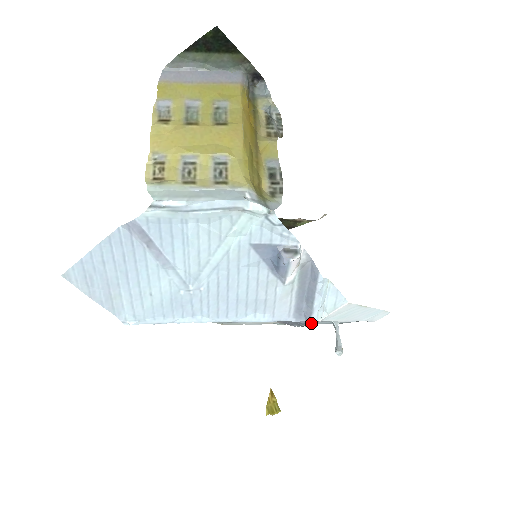
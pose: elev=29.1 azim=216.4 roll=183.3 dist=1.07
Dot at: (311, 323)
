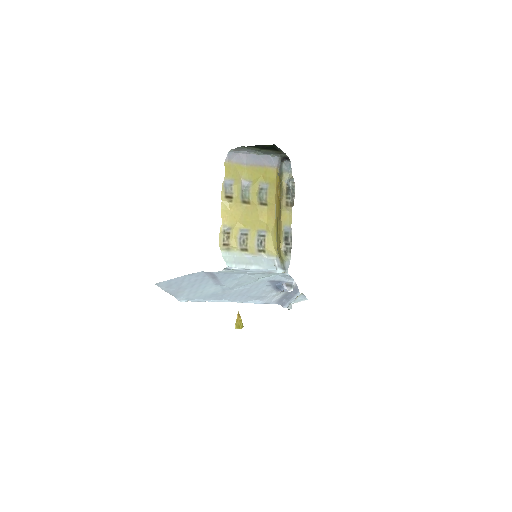
Dot at: (284, 307)
